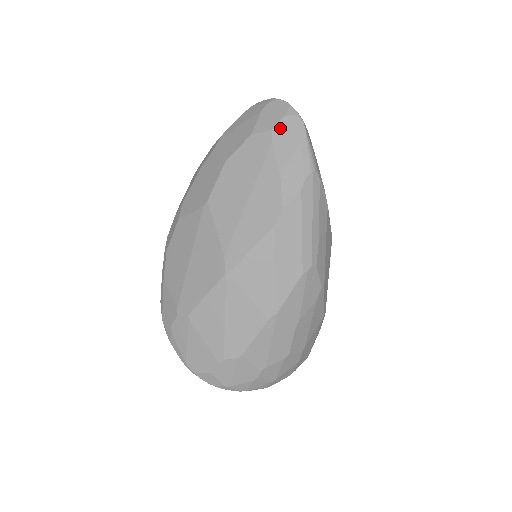
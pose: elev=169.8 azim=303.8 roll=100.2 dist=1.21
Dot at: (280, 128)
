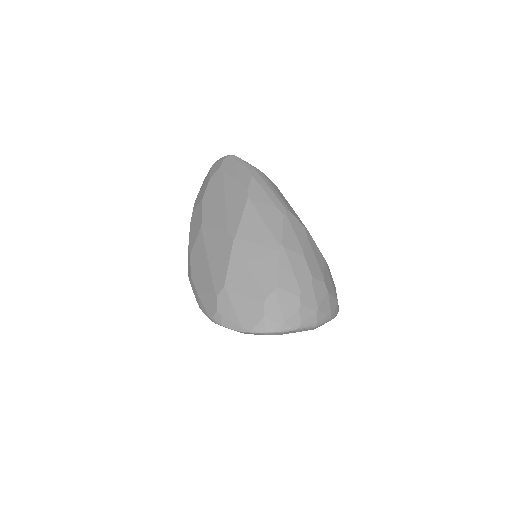
Dot at: (224, 164)
